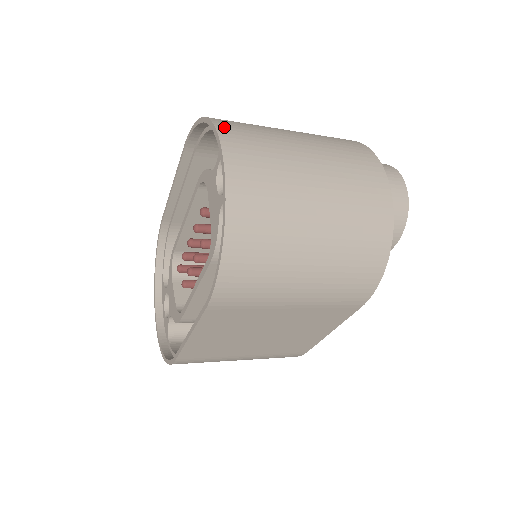
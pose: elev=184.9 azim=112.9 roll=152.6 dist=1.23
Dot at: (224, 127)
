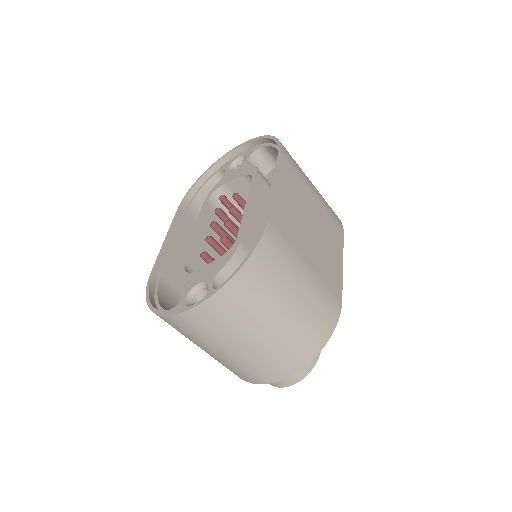
Dot at: (224, 161)
